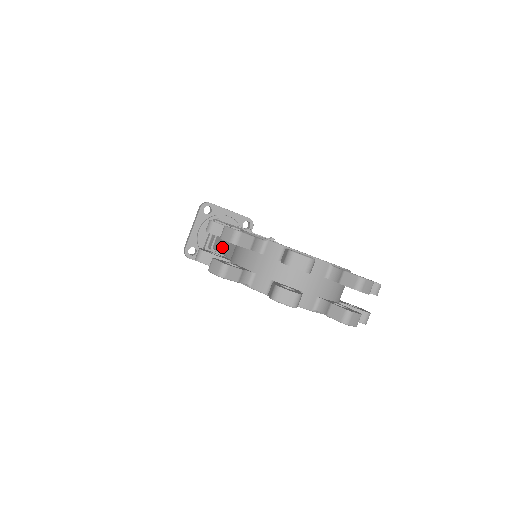
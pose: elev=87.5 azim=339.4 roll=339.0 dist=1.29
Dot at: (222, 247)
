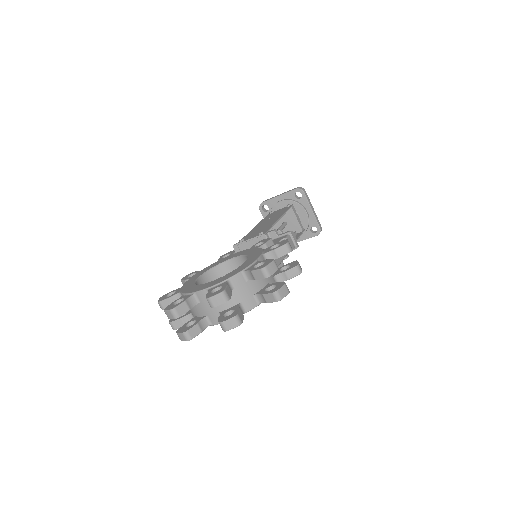
Dot at: occluded
